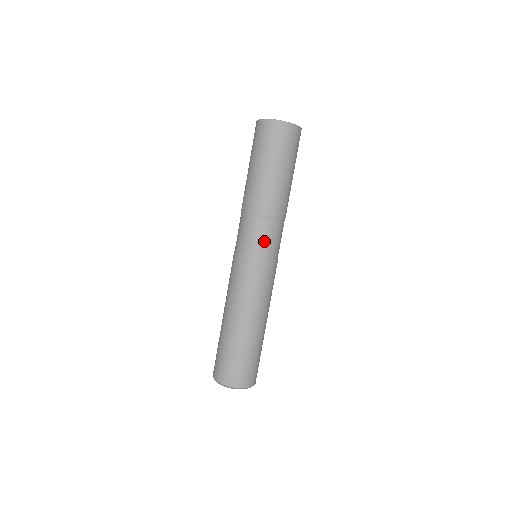
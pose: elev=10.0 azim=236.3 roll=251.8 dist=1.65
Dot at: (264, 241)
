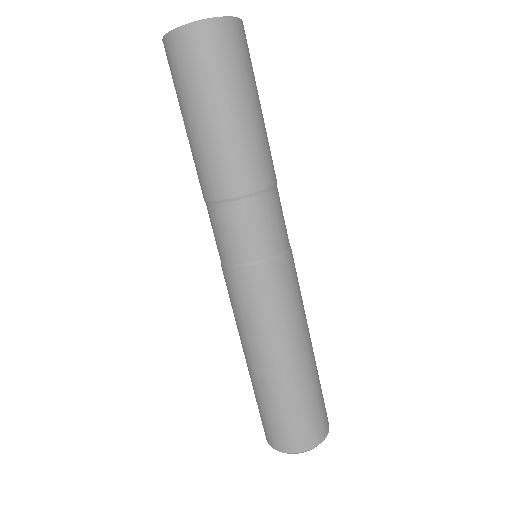
Dot at: (227, 240)
